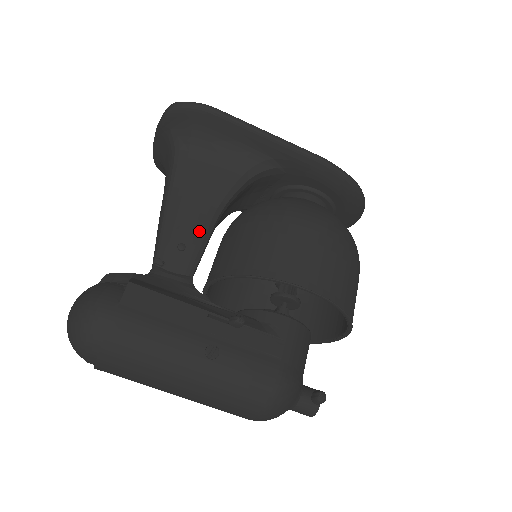
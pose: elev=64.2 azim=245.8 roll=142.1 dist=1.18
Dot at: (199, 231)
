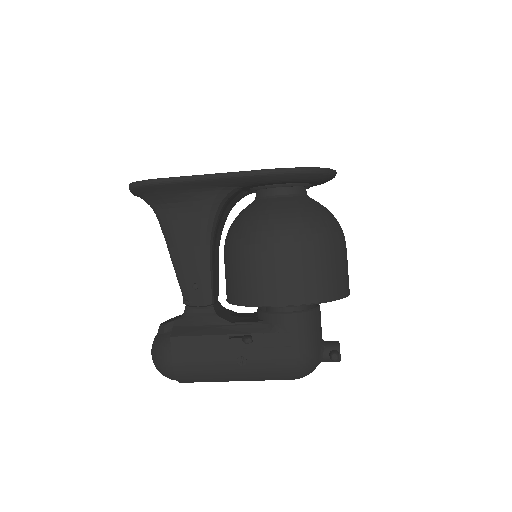
Dot at: (201, 269)
